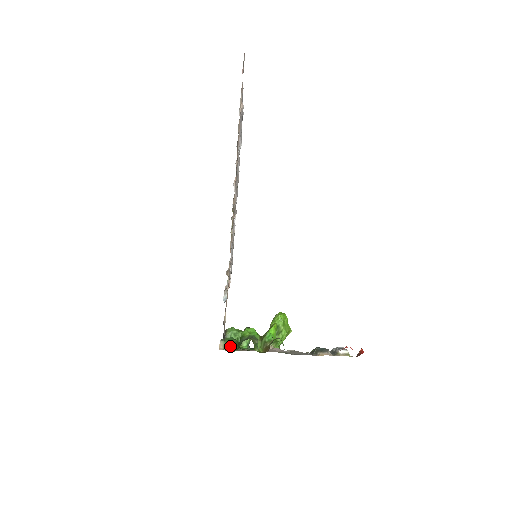
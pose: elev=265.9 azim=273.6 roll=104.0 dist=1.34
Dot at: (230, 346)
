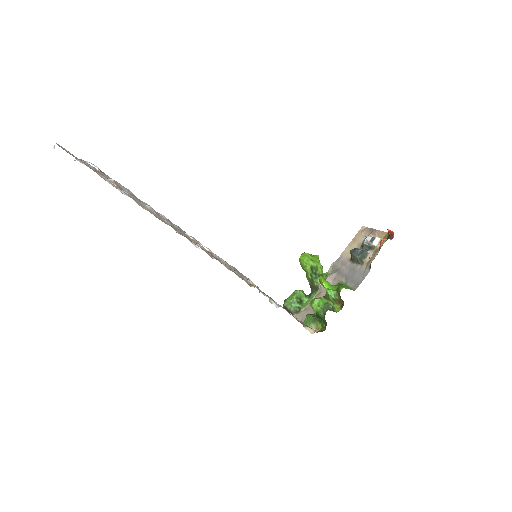
Dot at: (315, 324)
